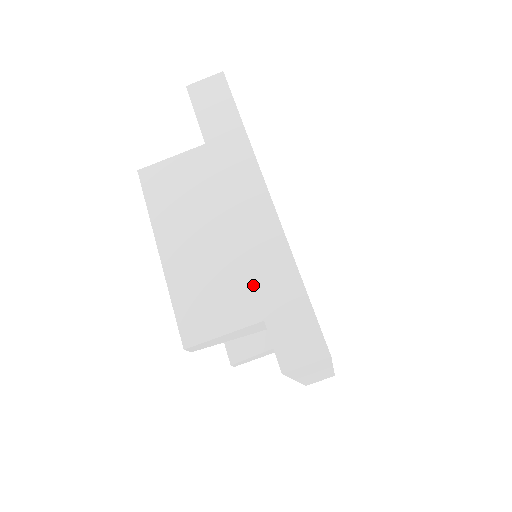
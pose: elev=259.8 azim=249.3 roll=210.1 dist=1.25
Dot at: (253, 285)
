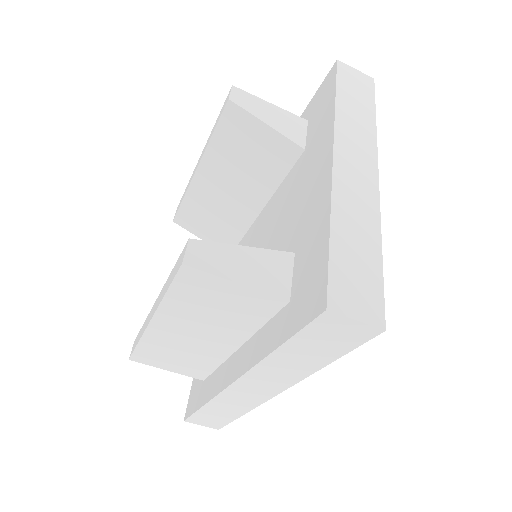
Dot at: (206, 405)
